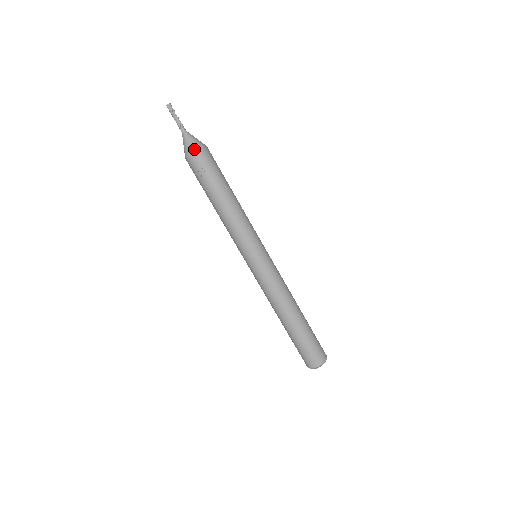
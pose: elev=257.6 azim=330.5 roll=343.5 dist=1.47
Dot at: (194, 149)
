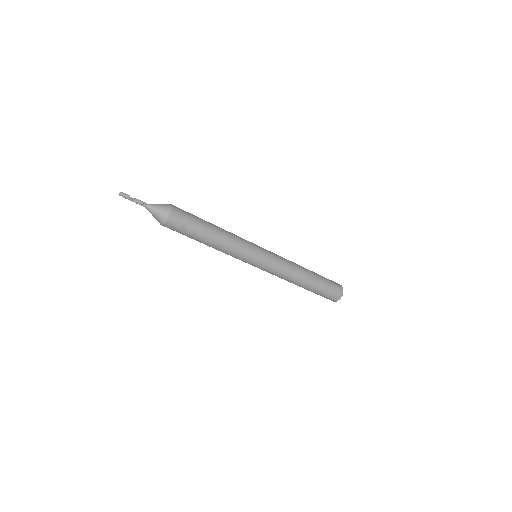
Dot at: (166, 216)
